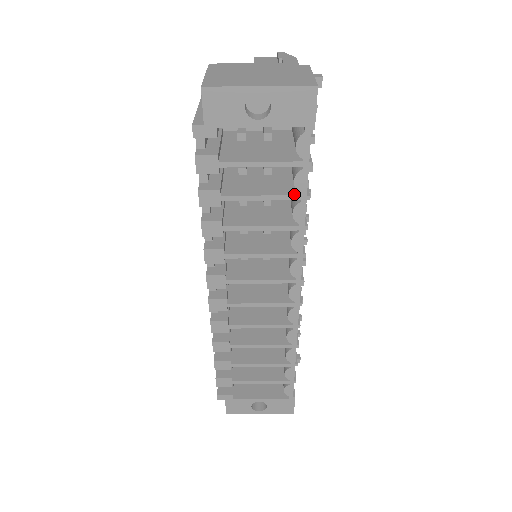
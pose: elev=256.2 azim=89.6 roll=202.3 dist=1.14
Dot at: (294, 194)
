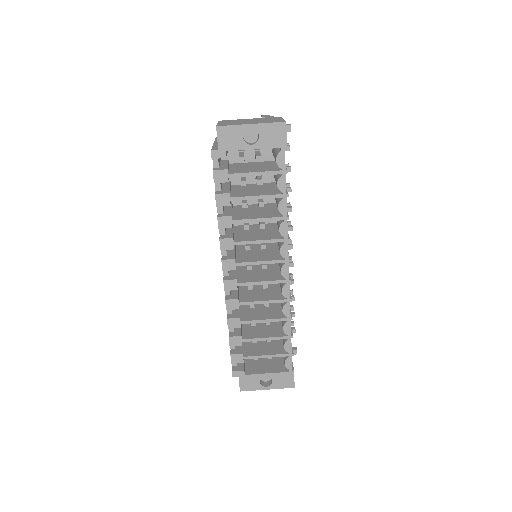
Dot at: (278, 194)
